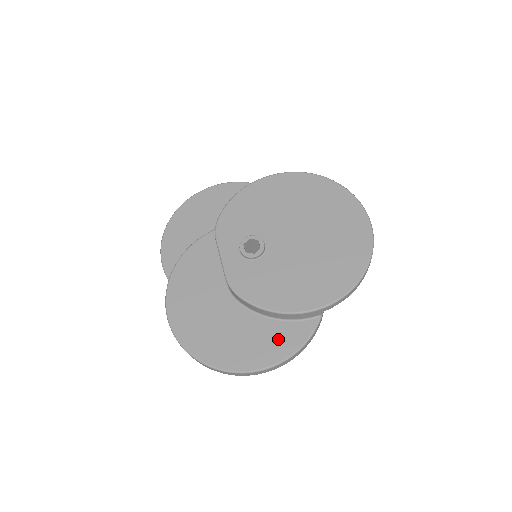
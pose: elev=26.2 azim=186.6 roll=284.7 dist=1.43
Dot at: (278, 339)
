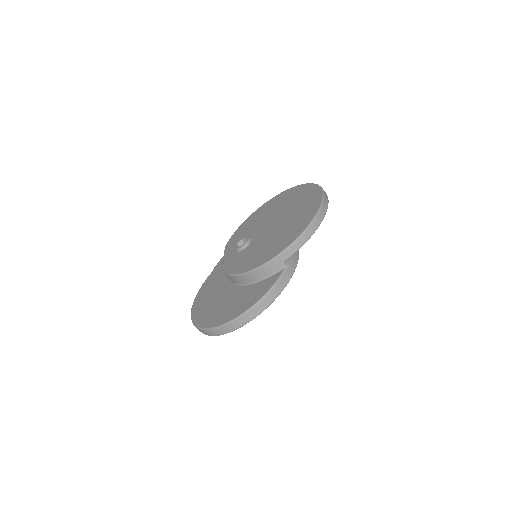
Dot at: (253, 294)
